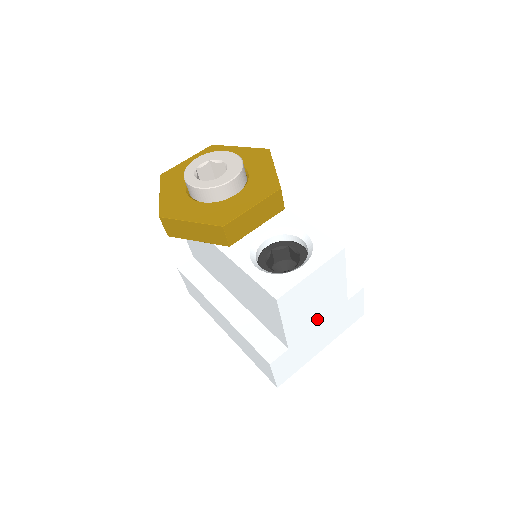
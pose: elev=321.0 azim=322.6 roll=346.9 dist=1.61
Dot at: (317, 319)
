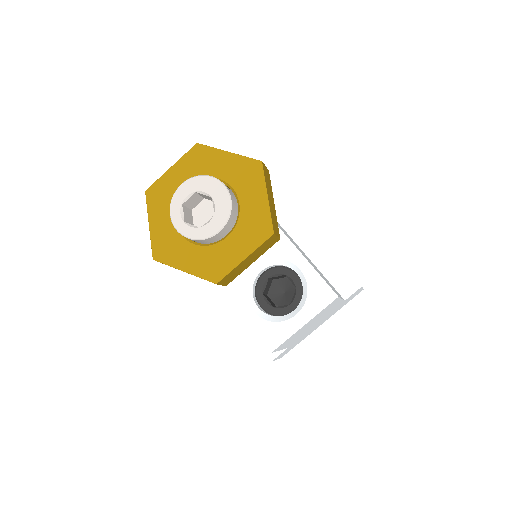
Dot at: (314, 325)
